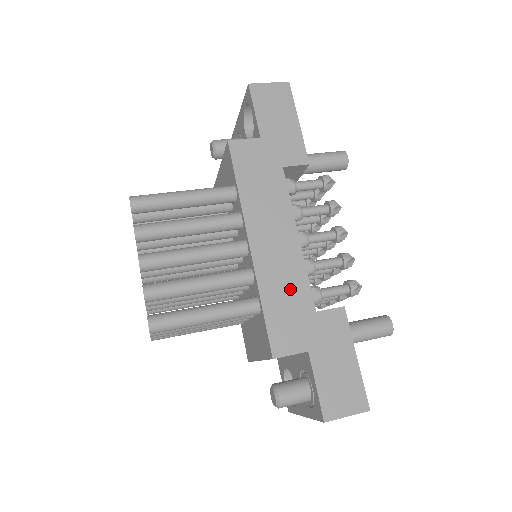
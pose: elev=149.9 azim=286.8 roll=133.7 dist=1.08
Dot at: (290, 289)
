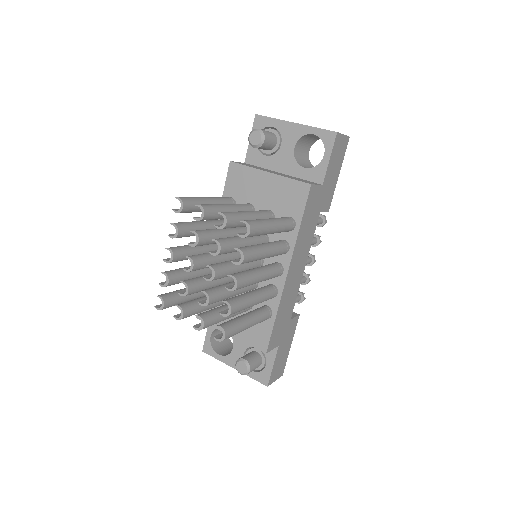
Dot at: (289, 306)
